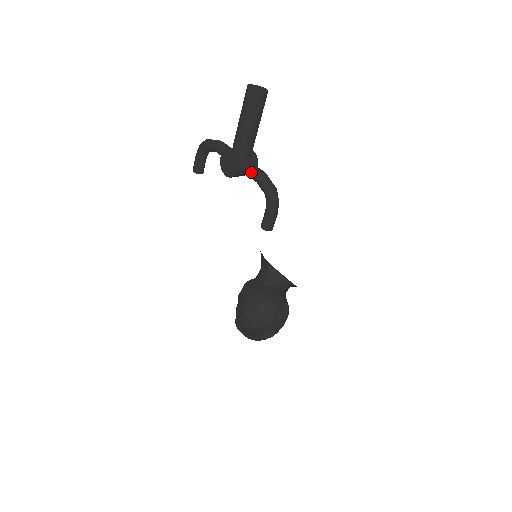
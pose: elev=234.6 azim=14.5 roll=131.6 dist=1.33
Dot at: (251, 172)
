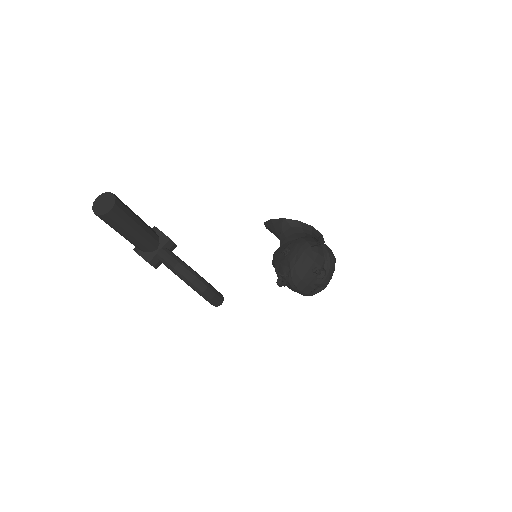
Dot at: (166, 266)
